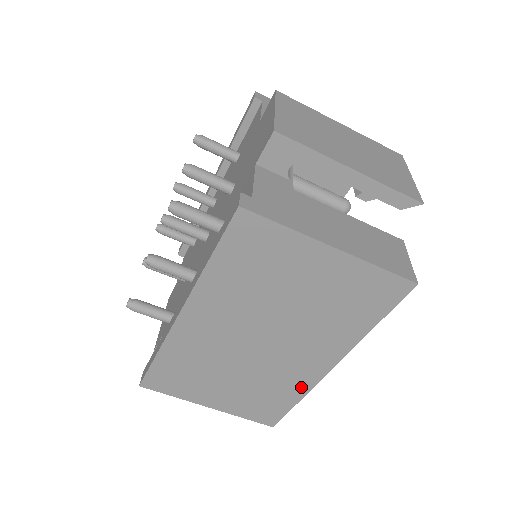
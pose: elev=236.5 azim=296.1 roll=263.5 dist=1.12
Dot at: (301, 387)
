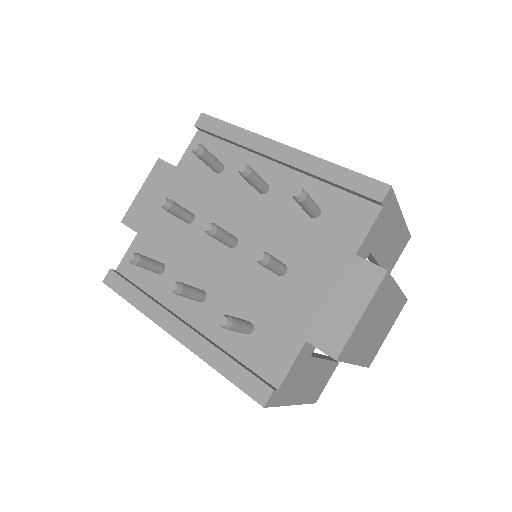
Dot at: occluded
